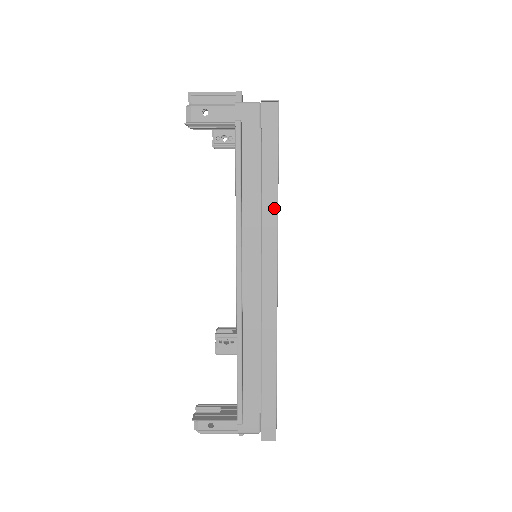
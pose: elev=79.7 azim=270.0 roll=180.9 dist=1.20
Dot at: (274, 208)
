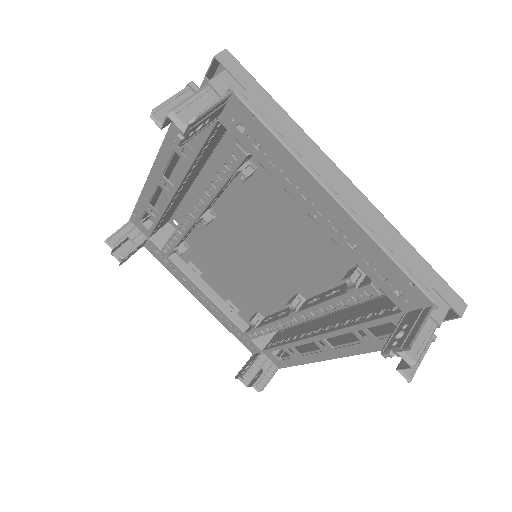
Dot at: occluded
